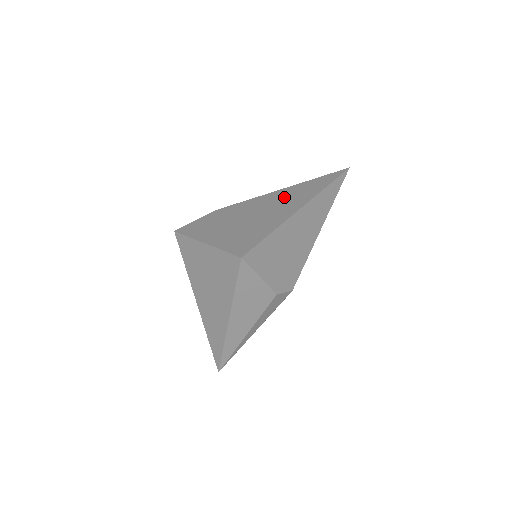
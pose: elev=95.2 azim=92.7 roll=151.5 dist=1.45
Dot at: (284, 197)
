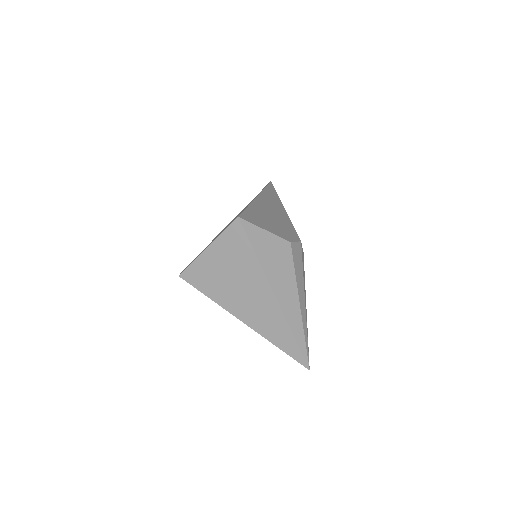
Dot at: occluded
